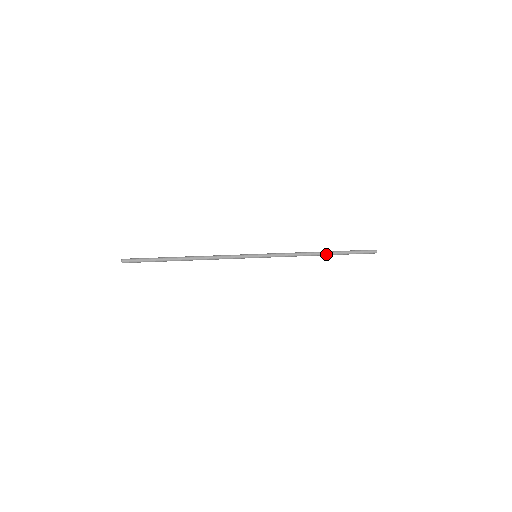
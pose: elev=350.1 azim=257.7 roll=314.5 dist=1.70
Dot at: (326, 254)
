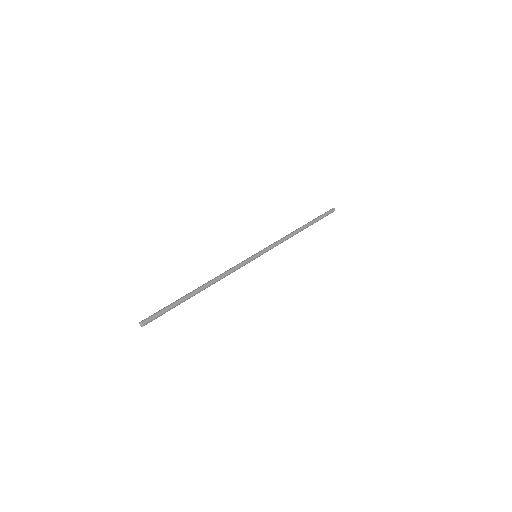
Dot at: occluded
